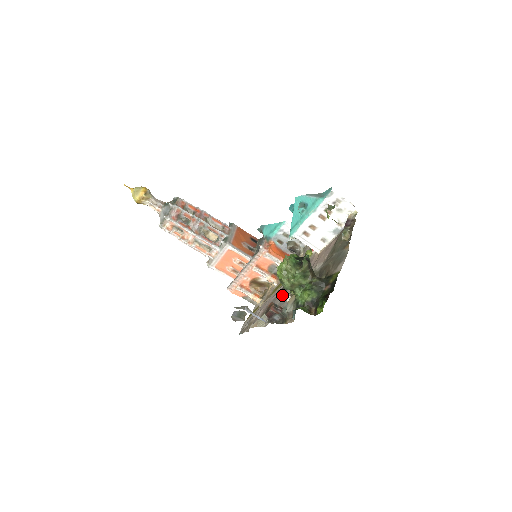
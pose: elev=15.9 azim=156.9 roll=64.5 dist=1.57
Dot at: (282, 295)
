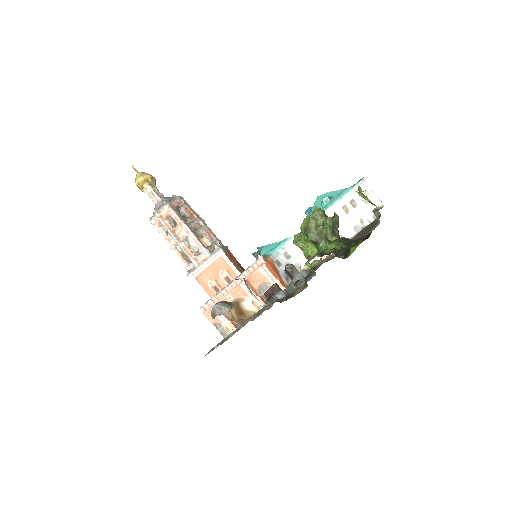
Dot at: occluded
